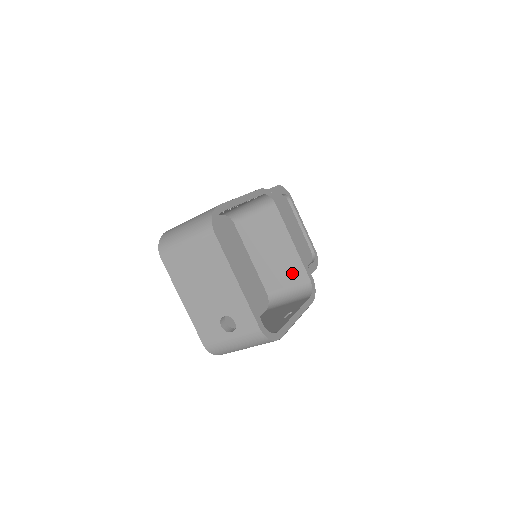
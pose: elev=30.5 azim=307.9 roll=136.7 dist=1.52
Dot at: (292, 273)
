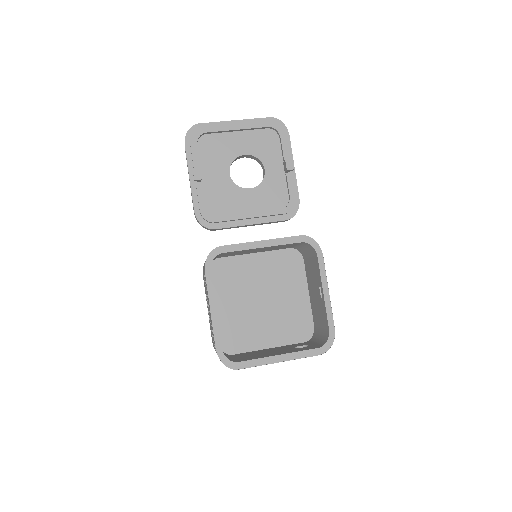
Dot at: occluded
